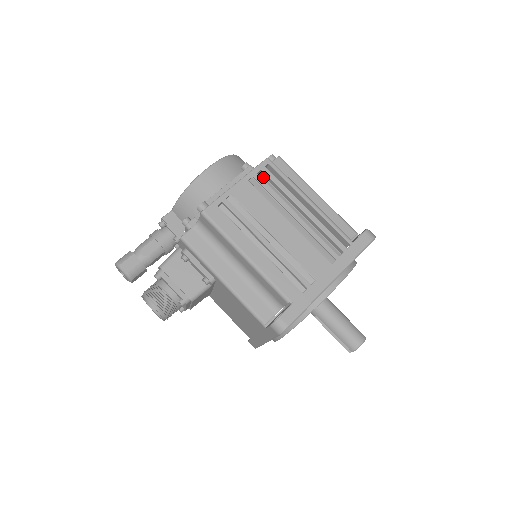
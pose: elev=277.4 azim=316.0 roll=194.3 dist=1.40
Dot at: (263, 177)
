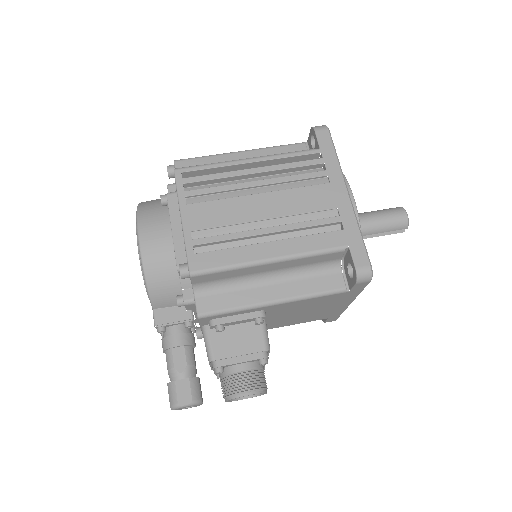
Dot at: (191, 188)
